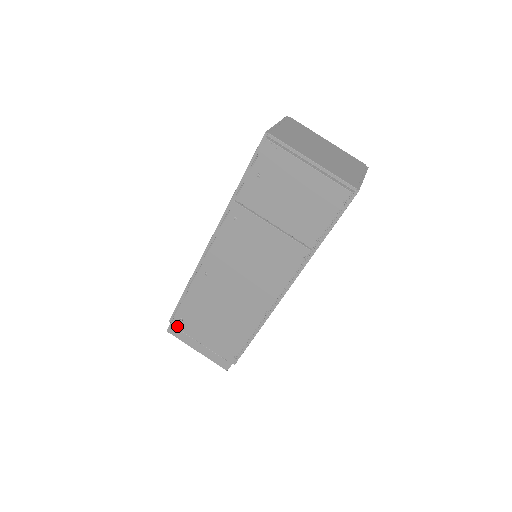
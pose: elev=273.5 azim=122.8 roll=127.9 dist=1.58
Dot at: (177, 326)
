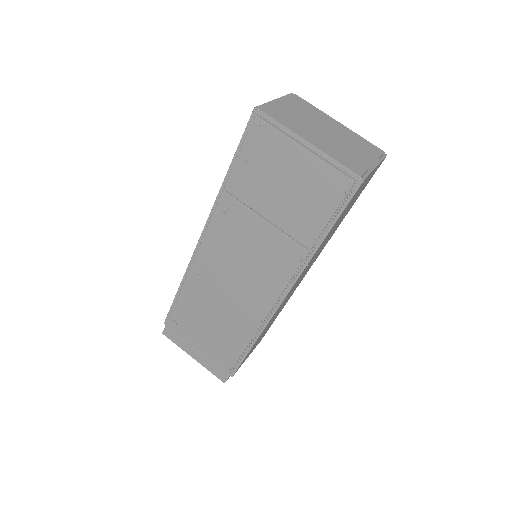
Dot at: (172, 329)
